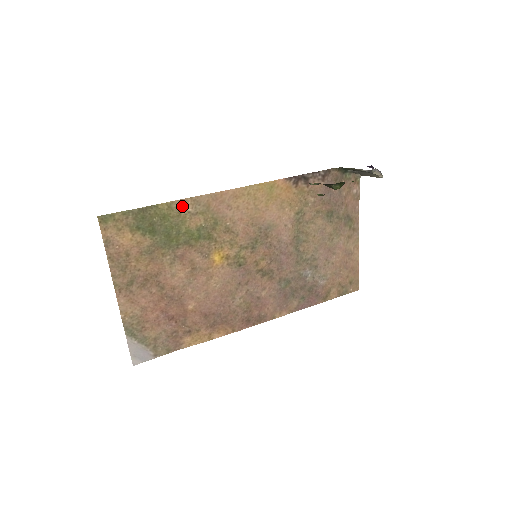
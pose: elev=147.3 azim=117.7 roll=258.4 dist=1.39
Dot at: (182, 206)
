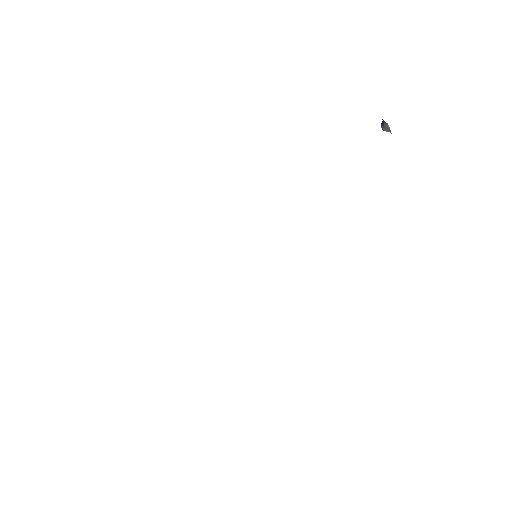
Dot at: occluded
